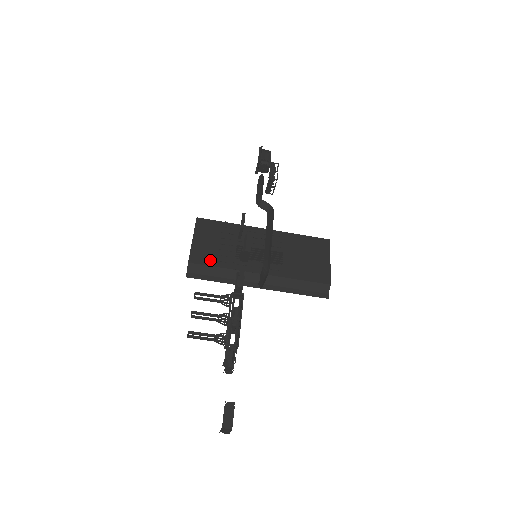
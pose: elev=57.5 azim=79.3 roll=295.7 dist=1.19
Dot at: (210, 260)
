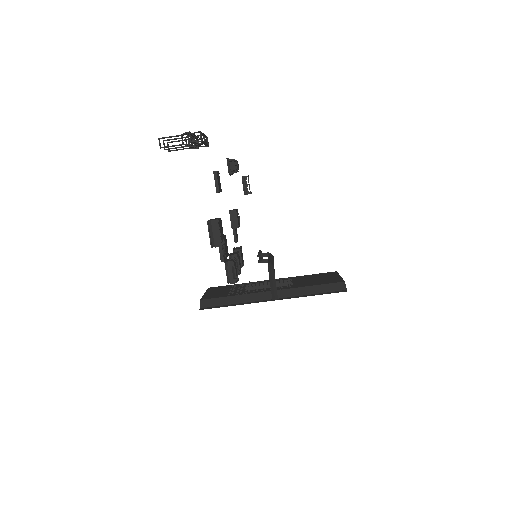
Dot at: (221, 296)
